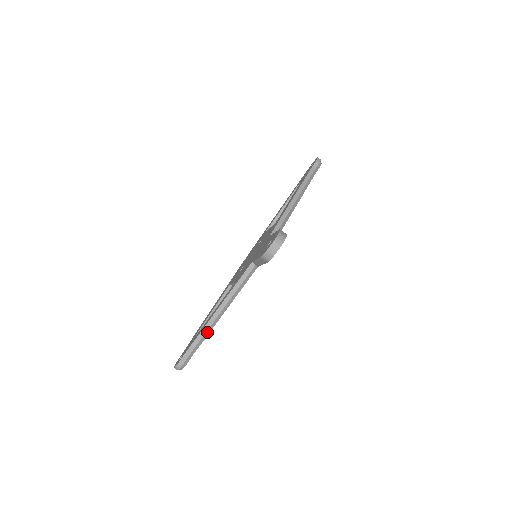
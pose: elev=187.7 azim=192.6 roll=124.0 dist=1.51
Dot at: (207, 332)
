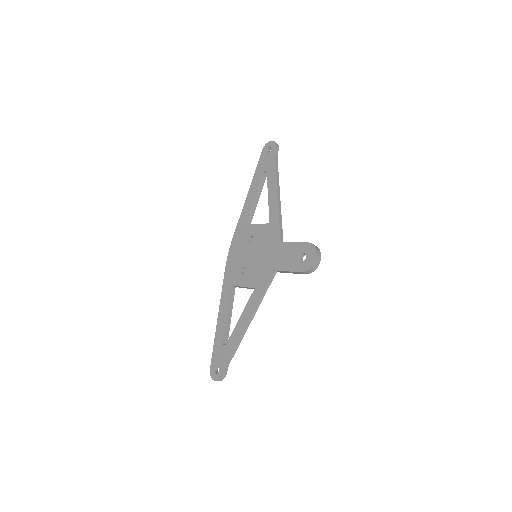
Dot at: occluded
